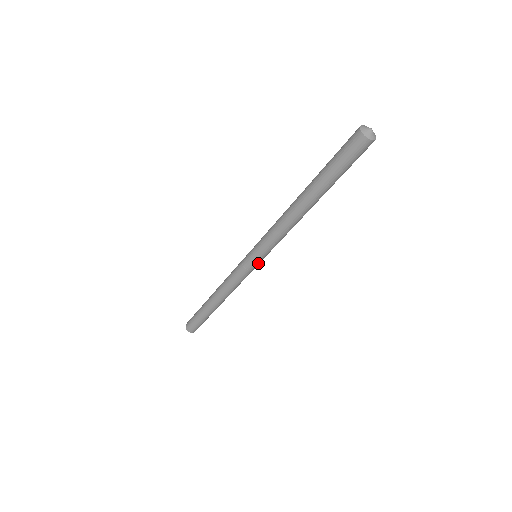
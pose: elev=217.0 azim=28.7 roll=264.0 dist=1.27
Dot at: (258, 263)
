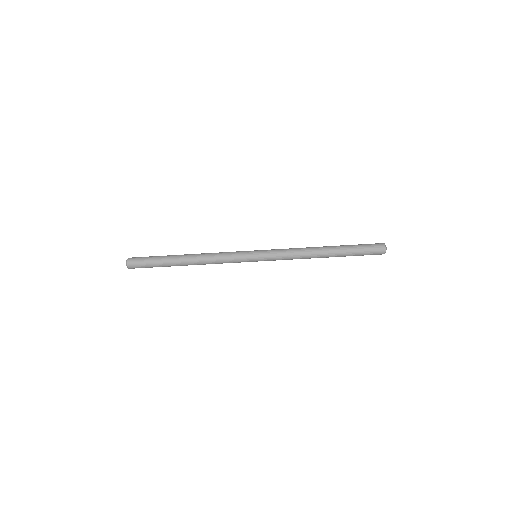
Dot at: (254, 259)
